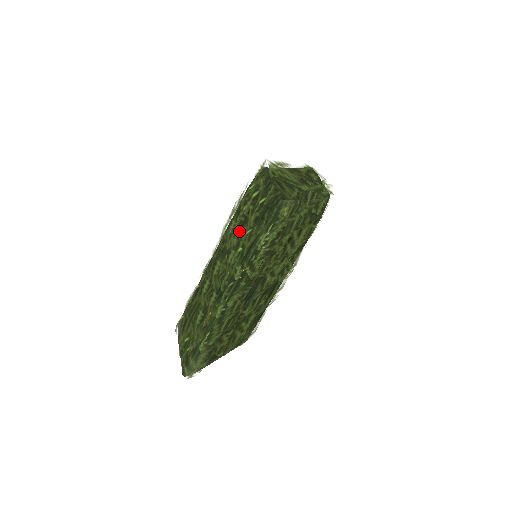
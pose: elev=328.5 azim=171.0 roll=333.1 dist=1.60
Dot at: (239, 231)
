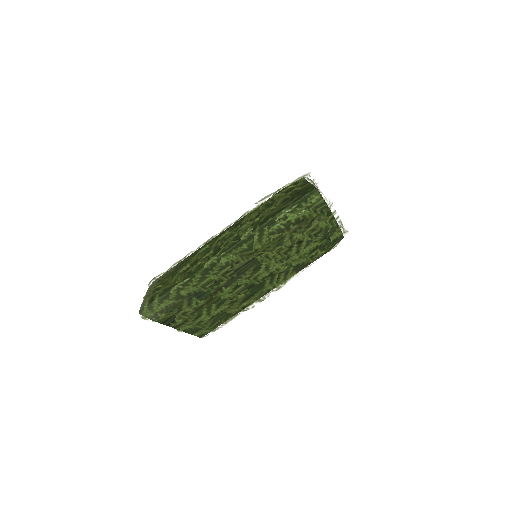
Dot at: (262, 209)
